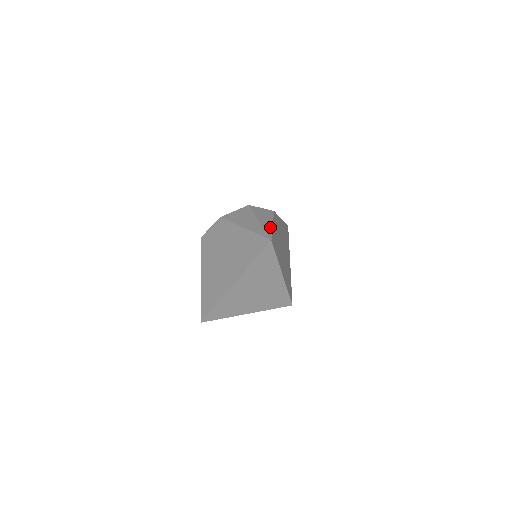
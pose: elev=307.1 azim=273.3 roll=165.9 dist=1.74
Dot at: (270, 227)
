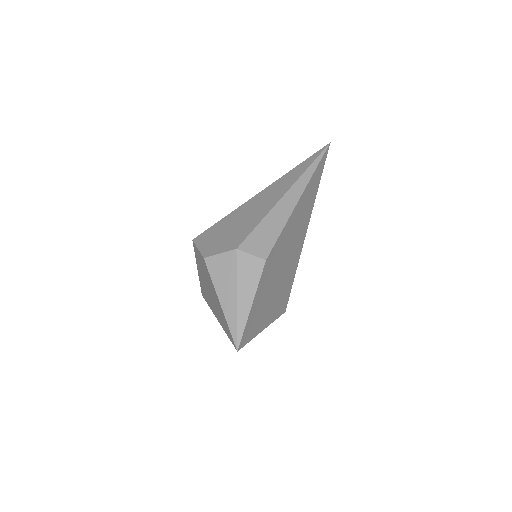
Dot at: (246, 315)
